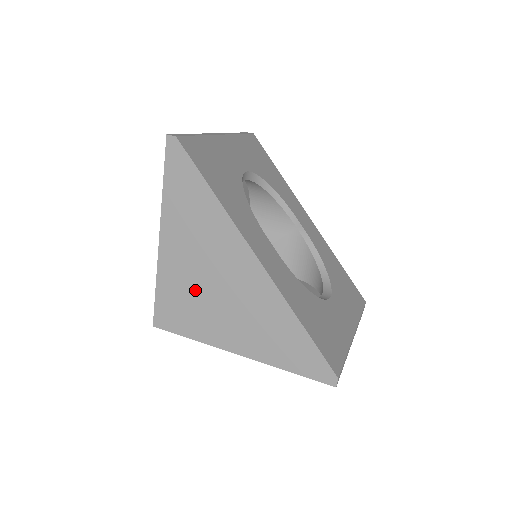
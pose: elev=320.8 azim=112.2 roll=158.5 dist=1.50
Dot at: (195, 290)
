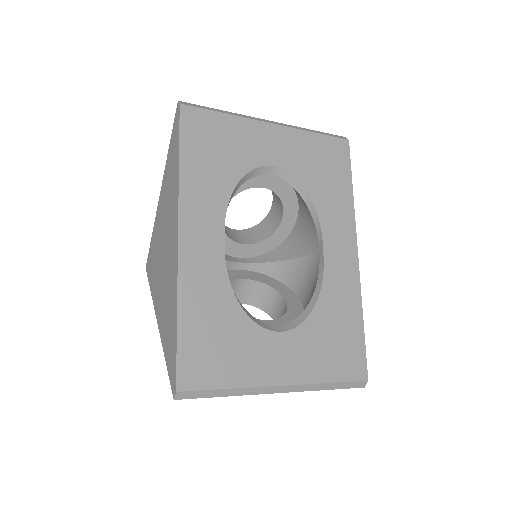
Dot at: (159, 248)
